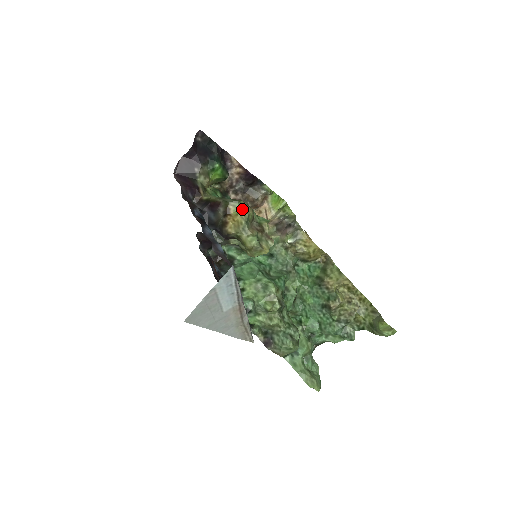
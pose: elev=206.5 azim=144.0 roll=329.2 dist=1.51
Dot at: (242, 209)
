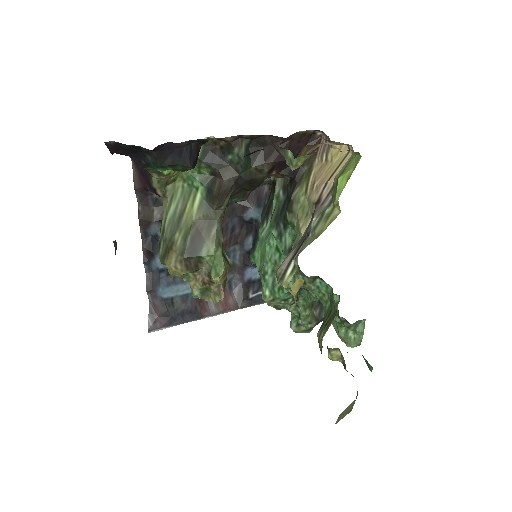
Dot at: (171, 269)
